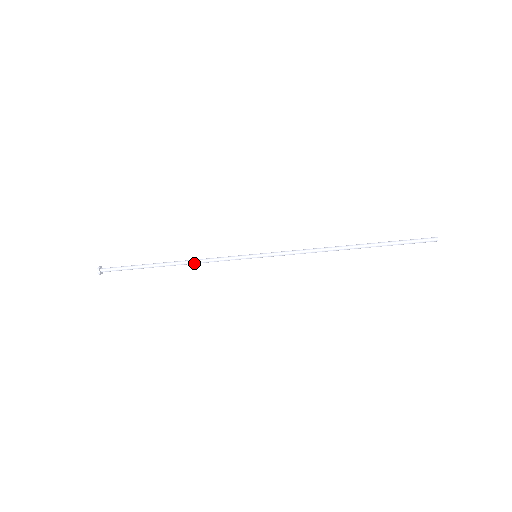
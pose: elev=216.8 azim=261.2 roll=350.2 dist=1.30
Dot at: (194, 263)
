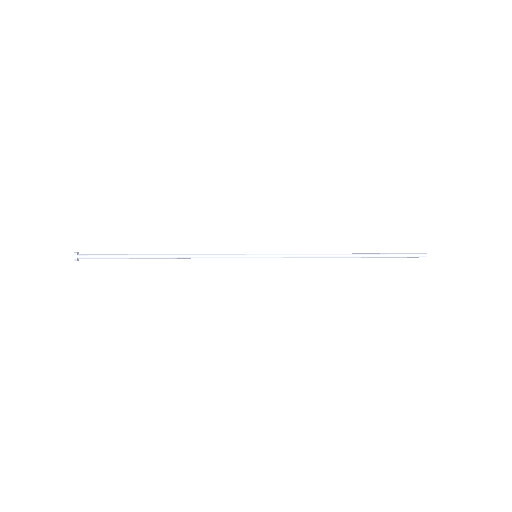
Dot at: (189, 258)
